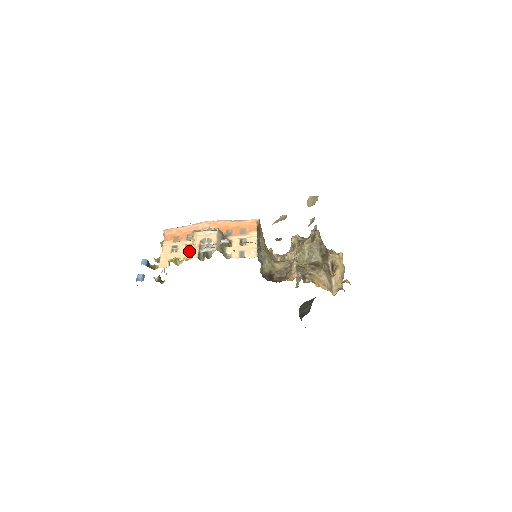
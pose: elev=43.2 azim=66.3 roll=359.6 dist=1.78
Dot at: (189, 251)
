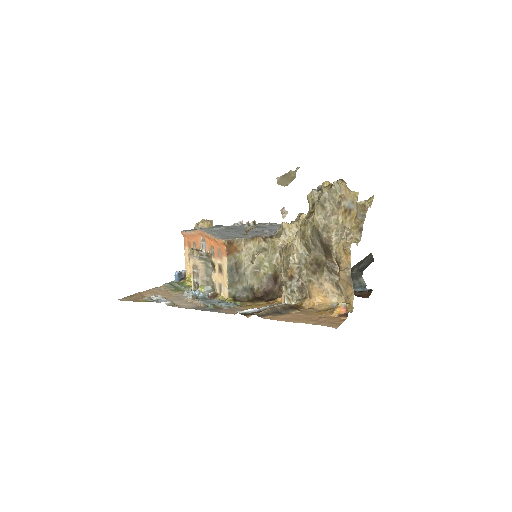
Dot at: occluded
